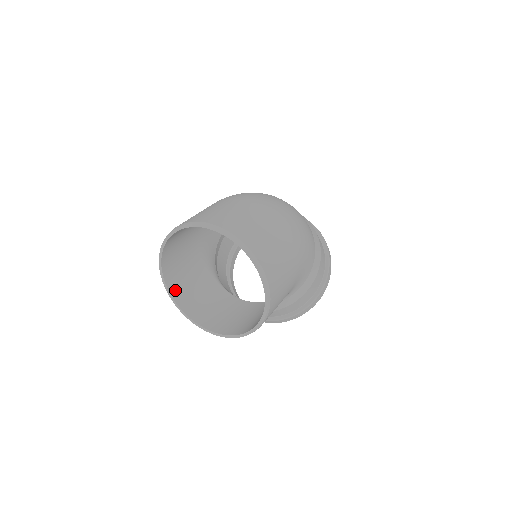
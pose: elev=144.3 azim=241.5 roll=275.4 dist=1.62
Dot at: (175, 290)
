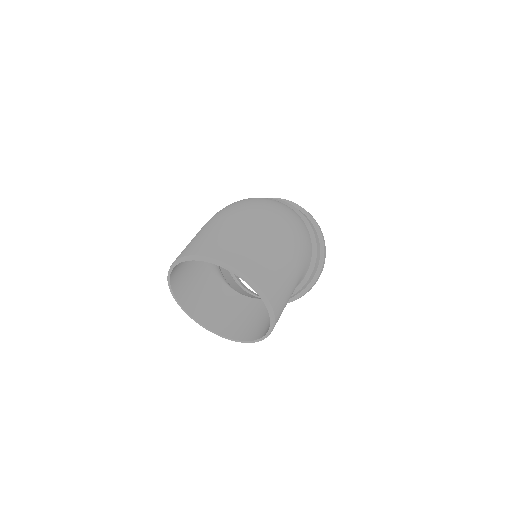
Dot at: (184, 299)
